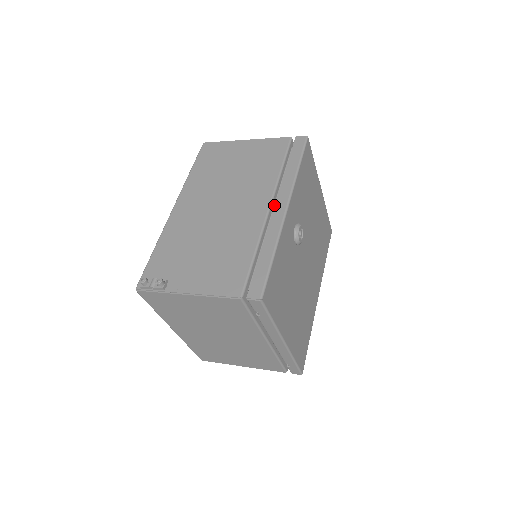
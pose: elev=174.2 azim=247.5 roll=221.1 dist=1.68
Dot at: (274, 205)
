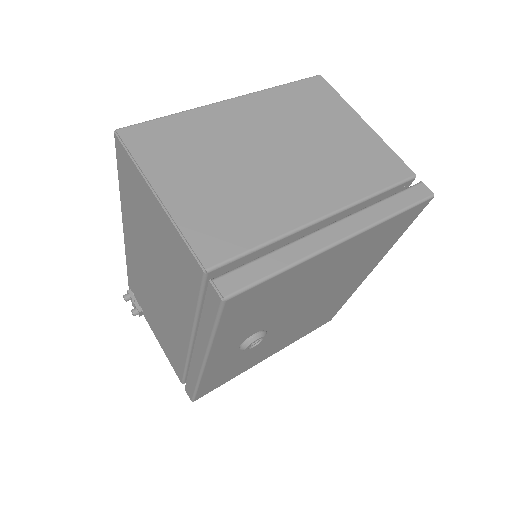
Dot at: occluded
